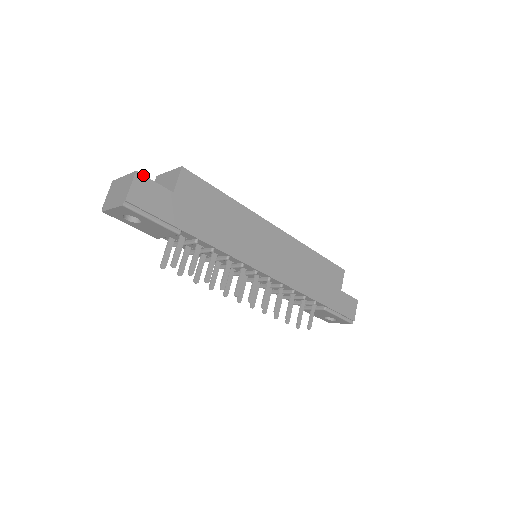
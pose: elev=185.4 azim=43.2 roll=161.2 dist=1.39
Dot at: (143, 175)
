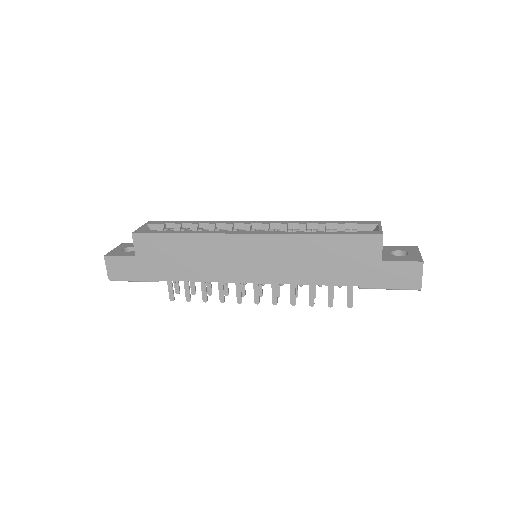
Dot at: (109, 256)
